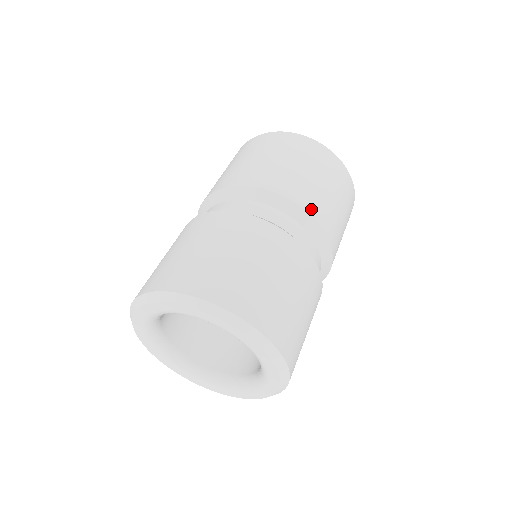
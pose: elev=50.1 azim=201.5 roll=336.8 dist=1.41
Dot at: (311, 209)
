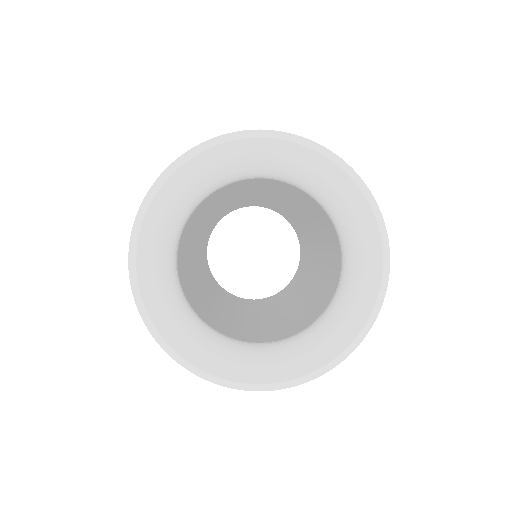
Dot at: occluded
